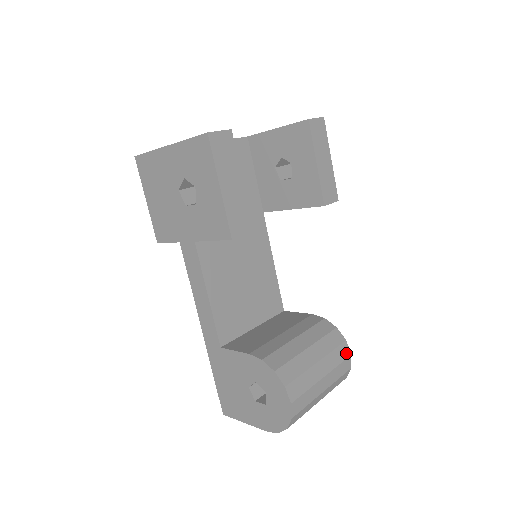
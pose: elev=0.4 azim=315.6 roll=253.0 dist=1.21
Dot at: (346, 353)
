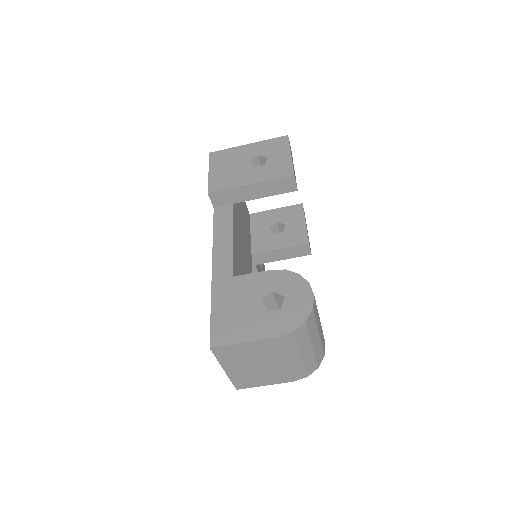
Dot at: occluded
